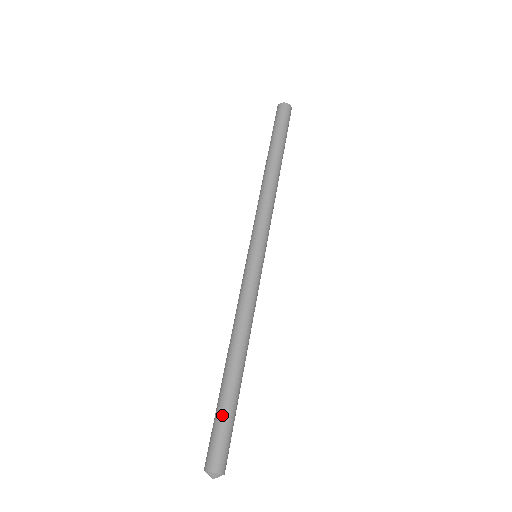
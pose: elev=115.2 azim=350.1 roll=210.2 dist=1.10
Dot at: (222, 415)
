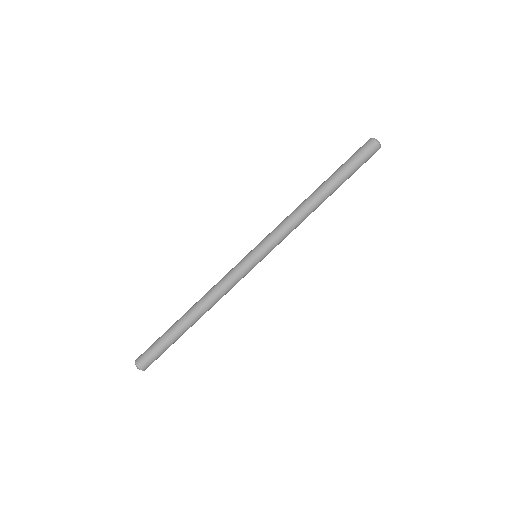
Dot at: (160, 338)
